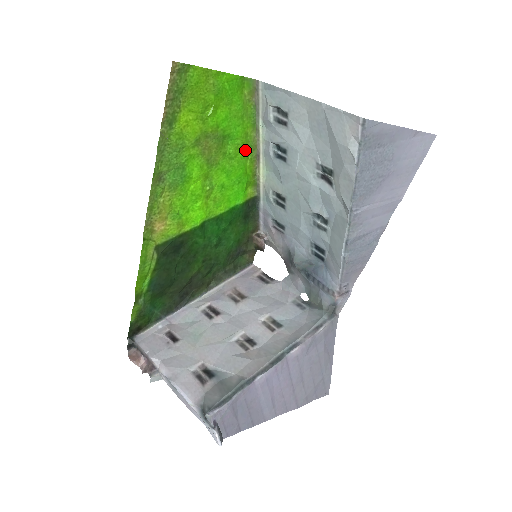
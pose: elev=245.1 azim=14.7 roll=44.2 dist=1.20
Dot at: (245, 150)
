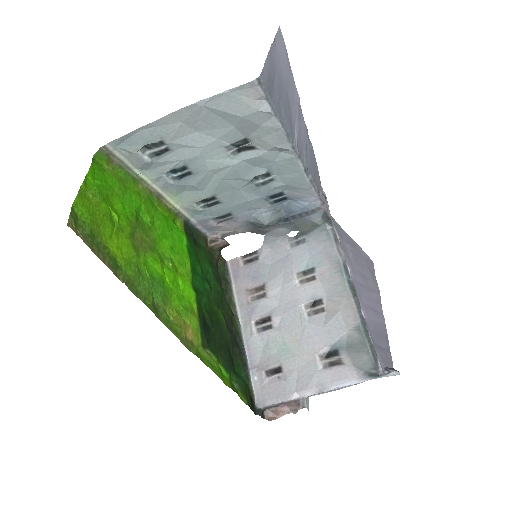
Dot at: (150, 205)
